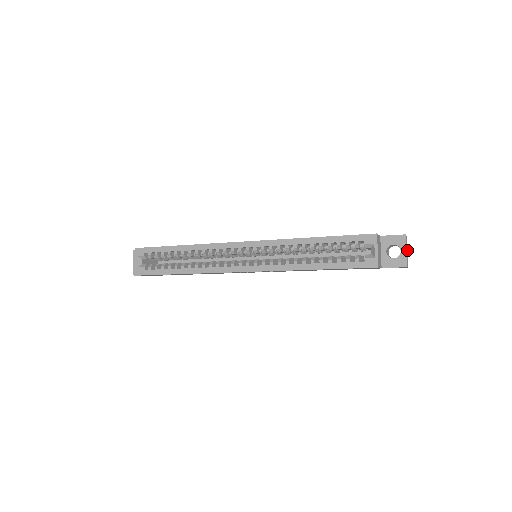
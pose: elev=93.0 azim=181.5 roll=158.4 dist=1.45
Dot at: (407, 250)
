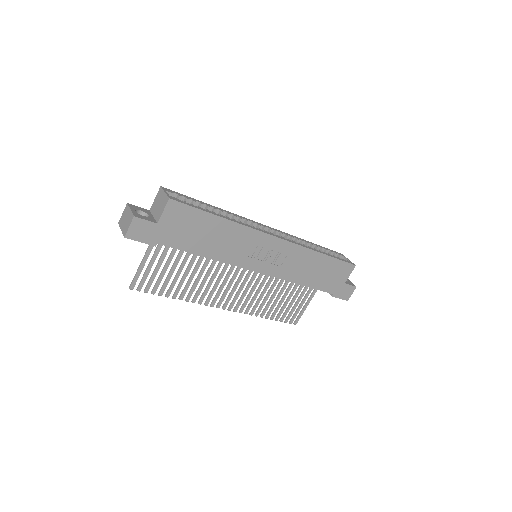
Dot at: occluded
